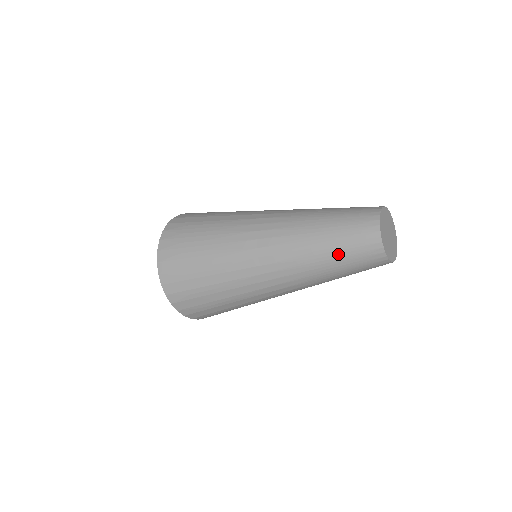
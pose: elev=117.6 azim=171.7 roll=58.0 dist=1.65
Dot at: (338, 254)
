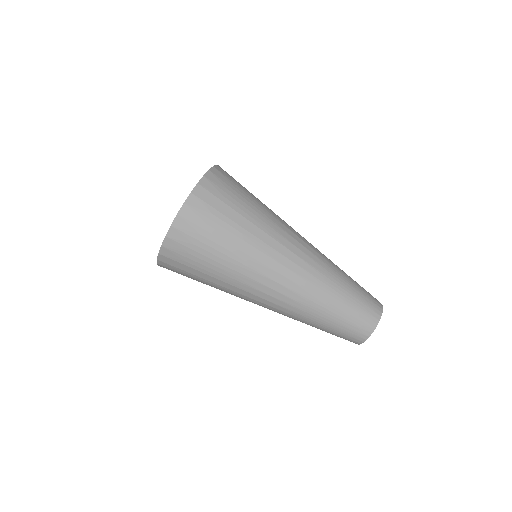
Dot at: (329, 329)
